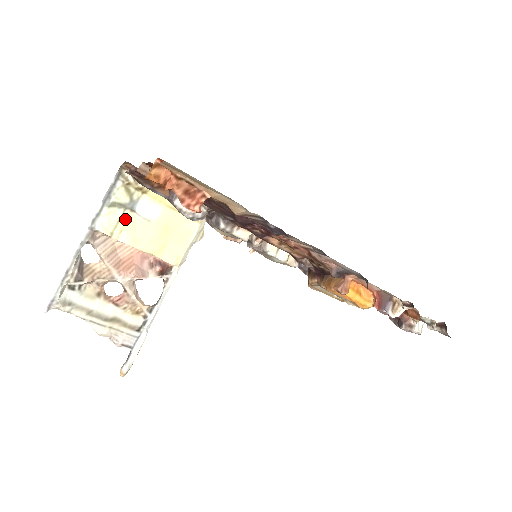
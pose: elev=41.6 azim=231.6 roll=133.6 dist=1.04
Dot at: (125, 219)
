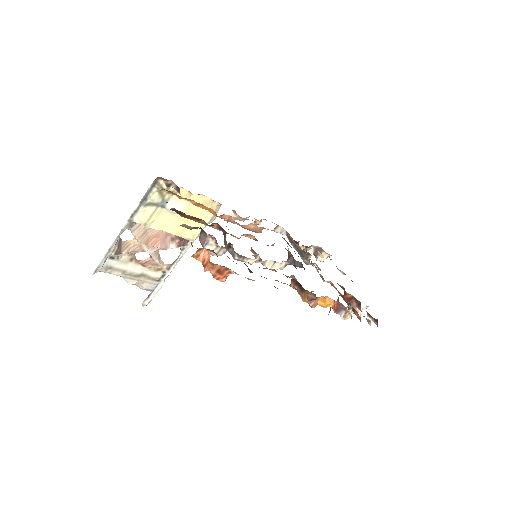
Dot at: (157, 213)
